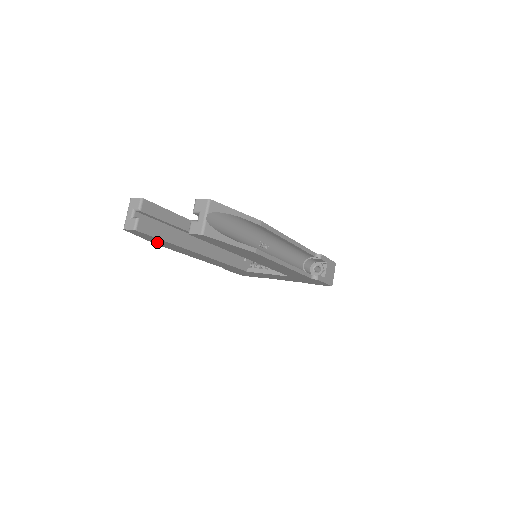
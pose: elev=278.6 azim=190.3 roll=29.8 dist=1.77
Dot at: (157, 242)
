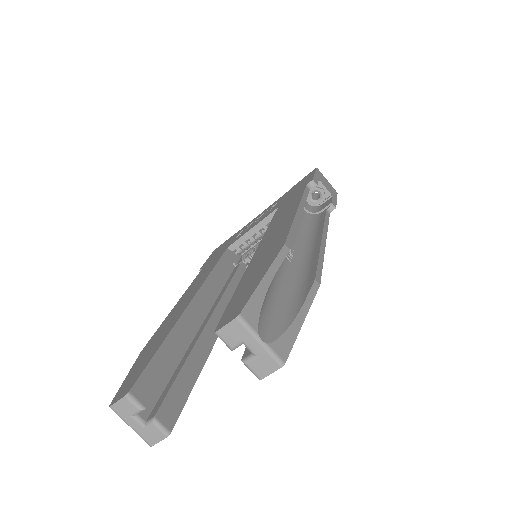
Dot at: occluded
